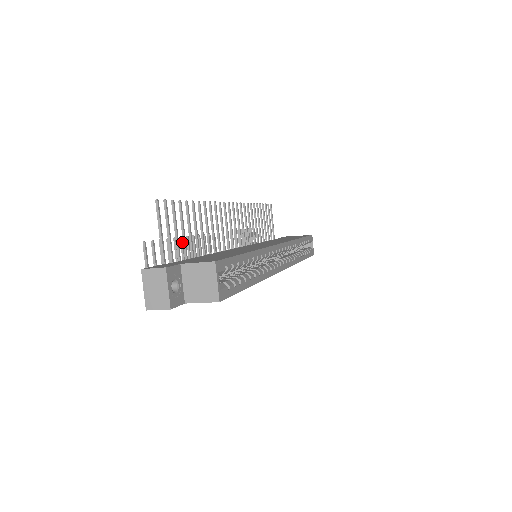
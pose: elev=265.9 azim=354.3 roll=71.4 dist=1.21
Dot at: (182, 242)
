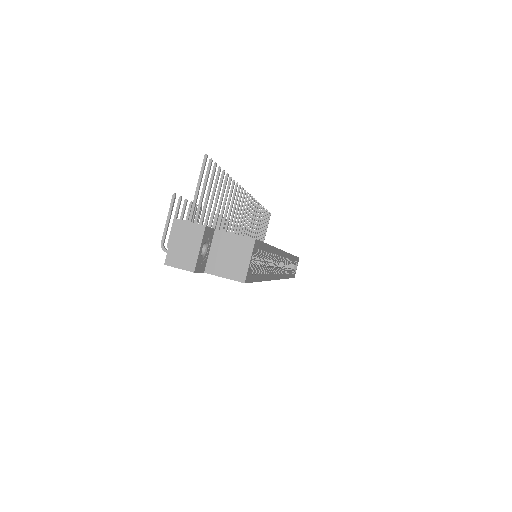
Dot at: (200, 212)
